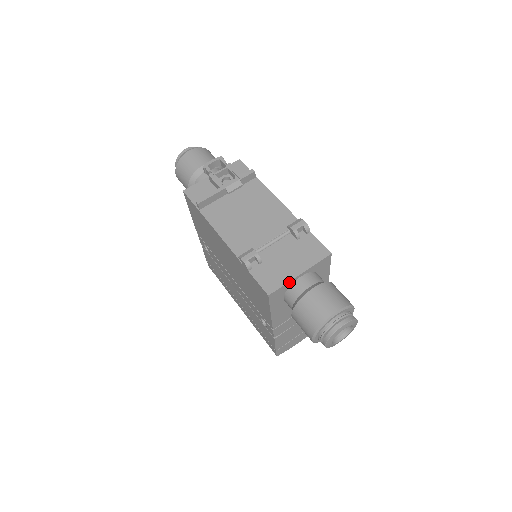
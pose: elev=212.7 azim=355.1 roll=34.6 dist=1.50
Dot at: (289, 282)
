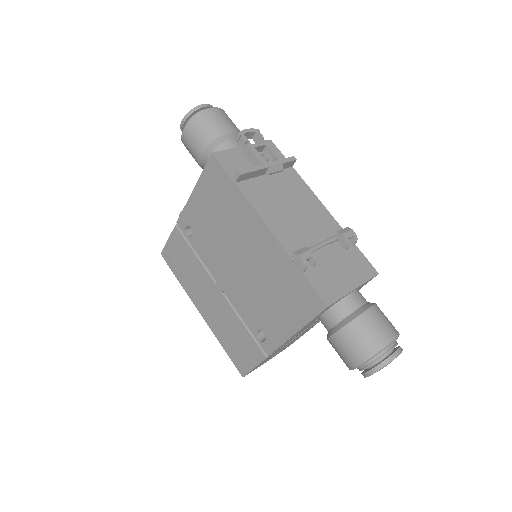
Dot at: (344, 295)
